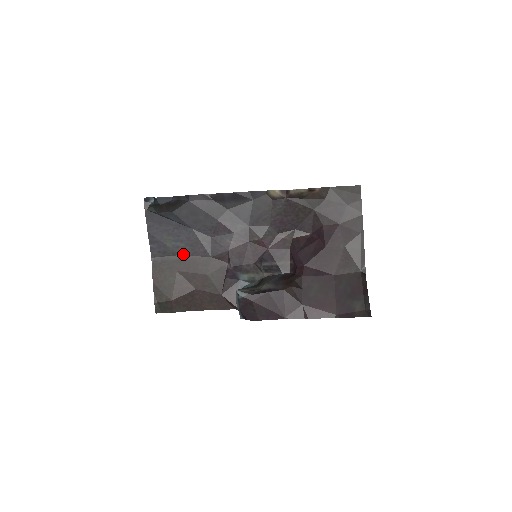
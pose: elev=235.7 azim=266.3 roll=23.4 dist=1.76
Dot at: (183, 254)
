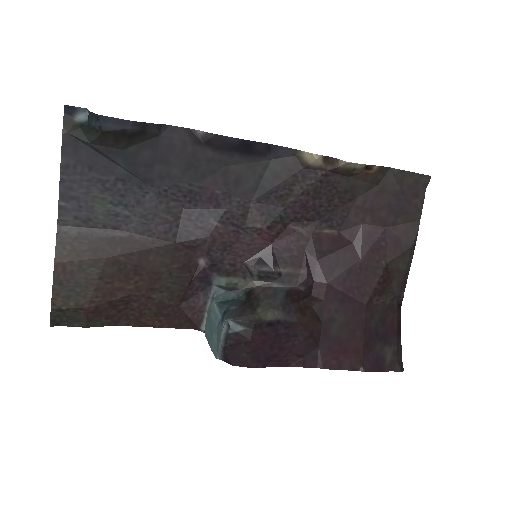
Dot at: (123, 229)
